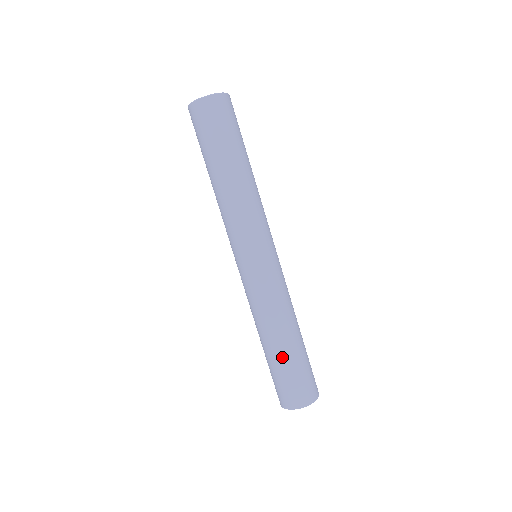
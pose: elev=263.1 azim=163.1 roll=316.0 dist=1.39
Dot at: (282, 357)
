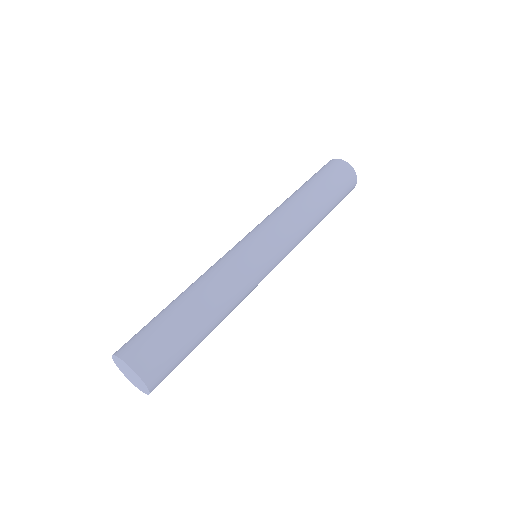
Dot at: (177, 311)
